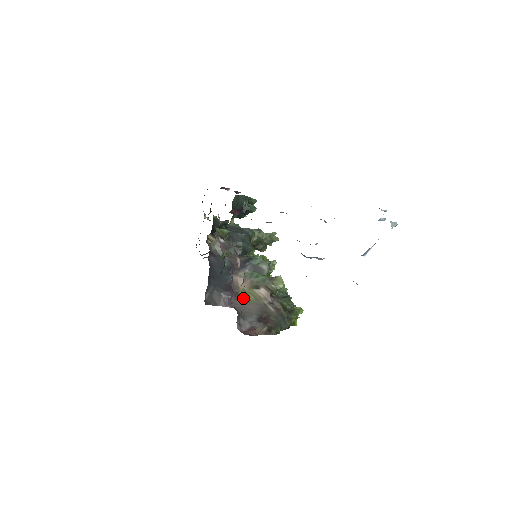
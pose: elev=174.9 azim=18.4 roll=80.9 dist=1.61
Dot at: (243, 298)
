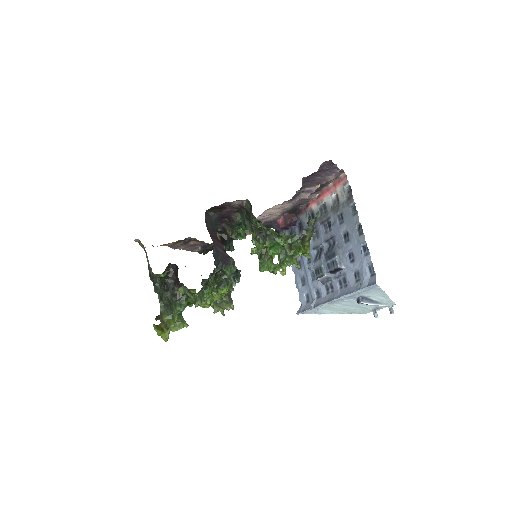
Dot at: occluded
